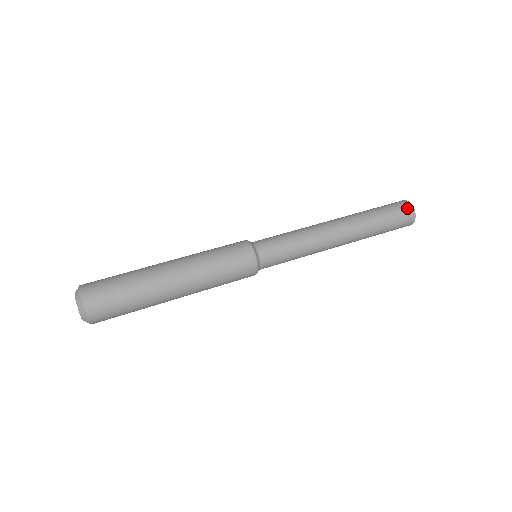
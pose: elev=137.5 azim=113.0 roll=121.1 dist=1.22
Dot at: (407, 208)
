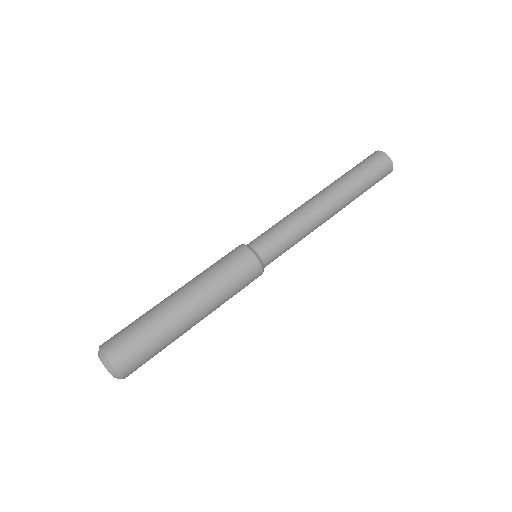
Dot at: (377, 155)
